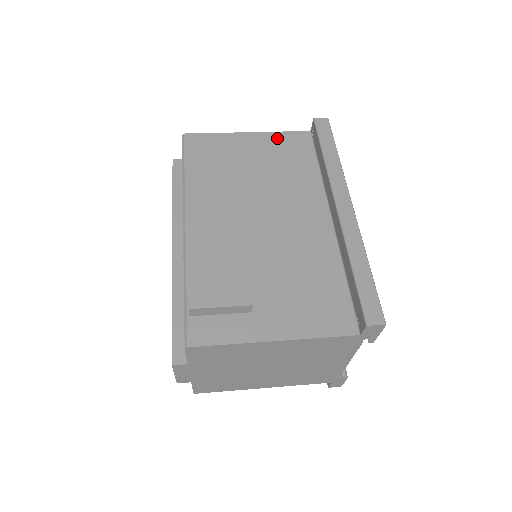
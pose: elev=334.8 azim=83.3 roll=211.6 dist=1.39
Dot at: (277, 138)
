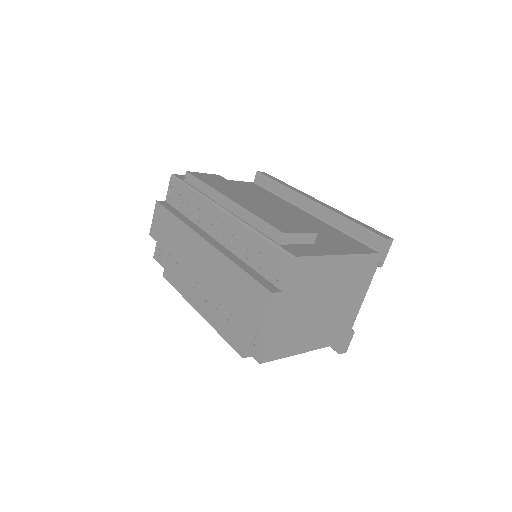
Dot at: (237, 183)
